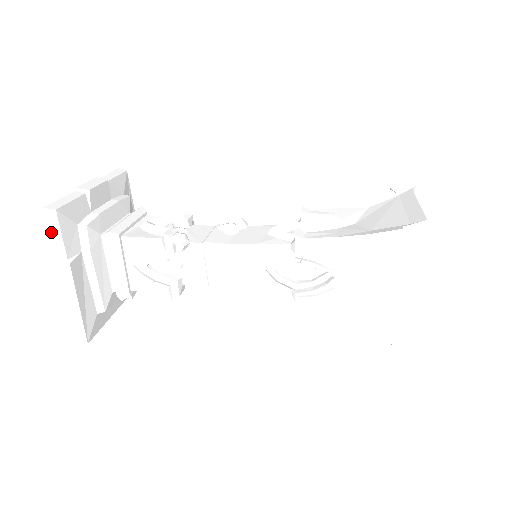
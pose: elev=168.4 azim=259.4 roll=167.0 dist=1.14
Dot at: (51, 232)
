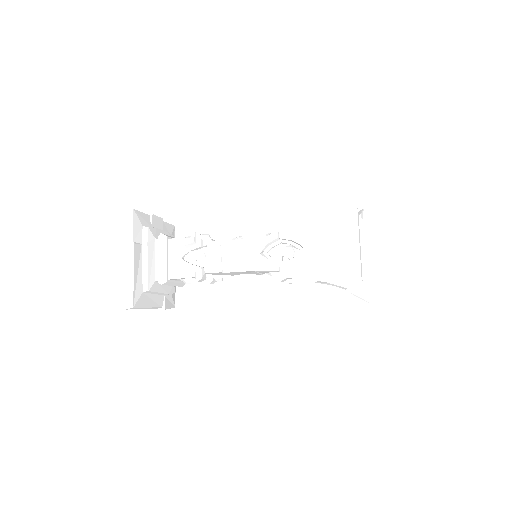
Dot at: (127, 223)
